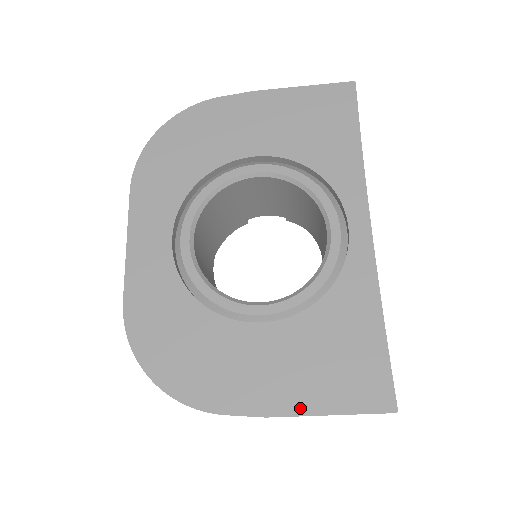
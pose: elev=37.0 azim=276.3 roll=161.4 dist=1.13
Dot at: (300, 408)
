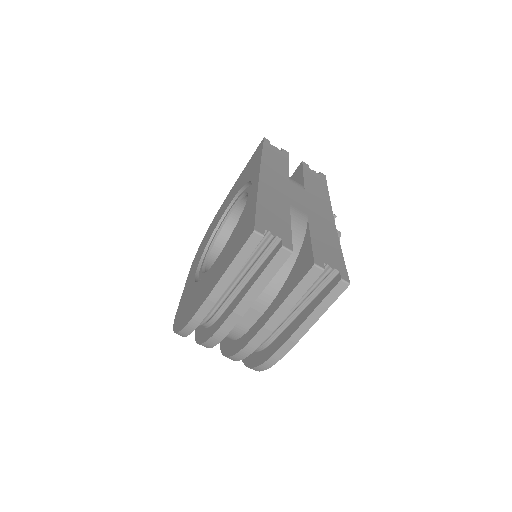
Dot at: (219, 279)
